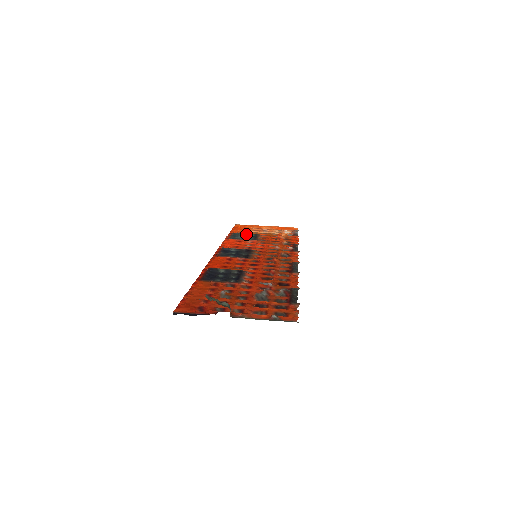
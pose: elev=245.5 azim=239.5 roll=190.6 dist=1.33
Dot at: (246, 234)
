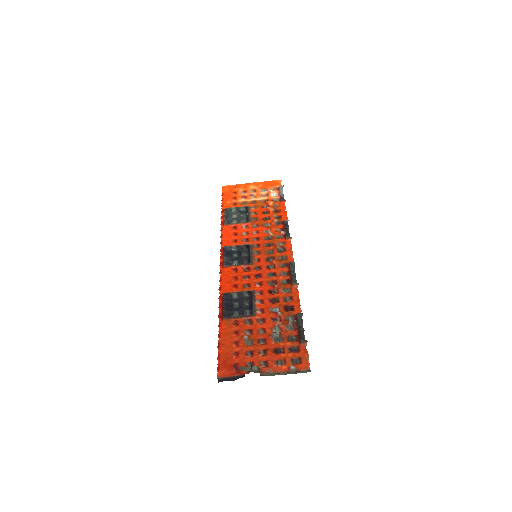
Dot at: (237, 209)
